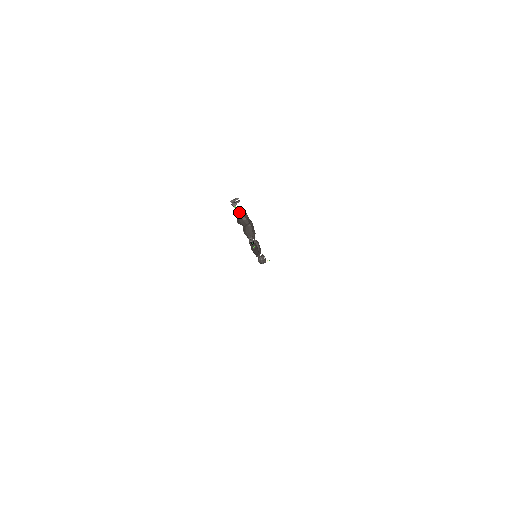
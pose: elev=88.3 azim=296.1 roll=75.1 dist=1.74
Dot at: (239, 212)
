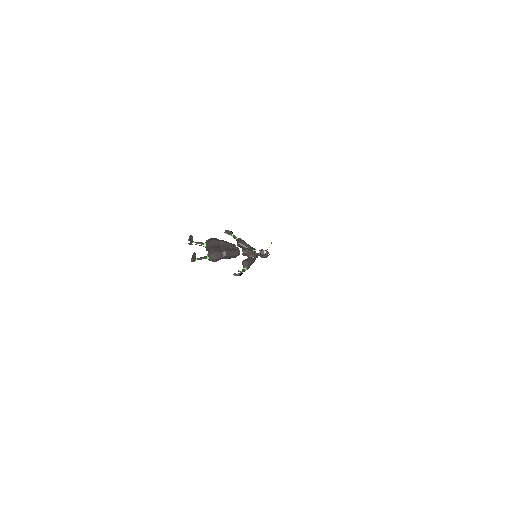
Dot at: (204, 256)
